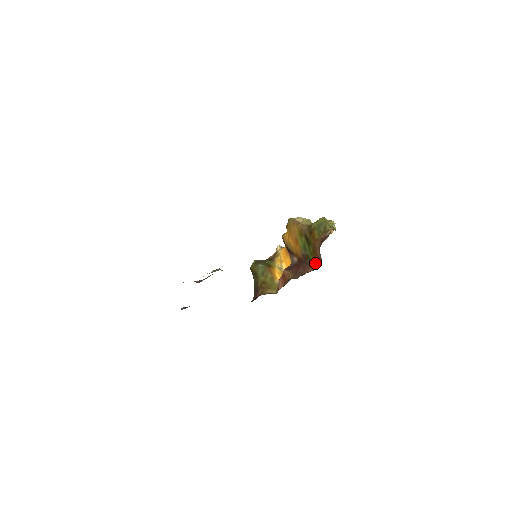
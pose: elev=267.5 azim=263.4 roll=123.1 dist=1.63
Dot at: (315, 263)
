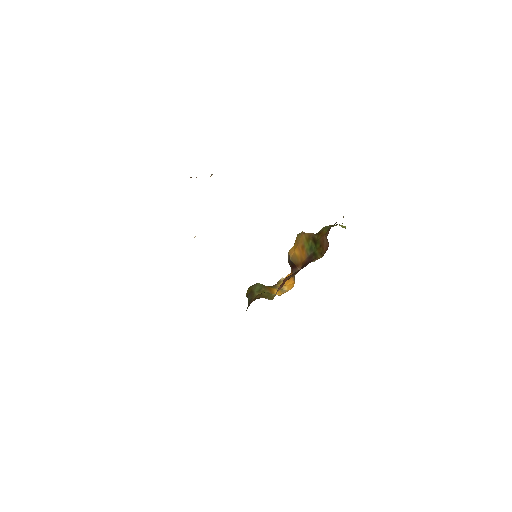
Dot at: (321, 254)
